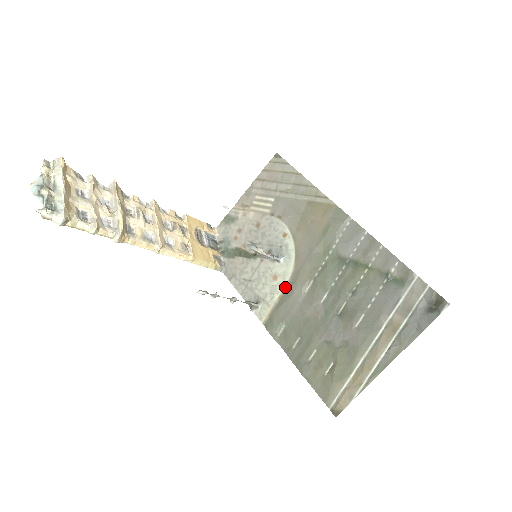
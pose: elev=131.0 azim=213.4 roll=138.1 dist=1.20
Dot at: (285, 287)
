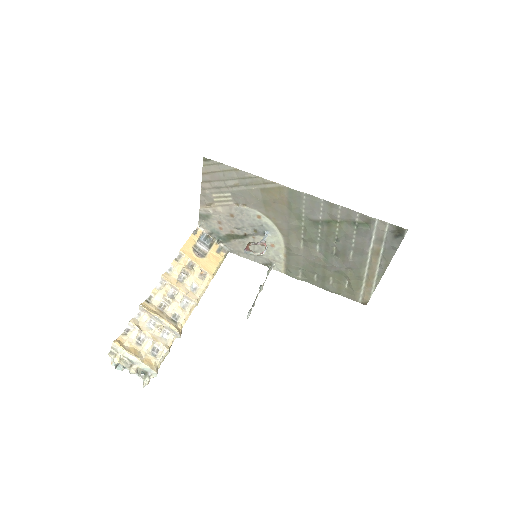
Dot at: (284, 249)
